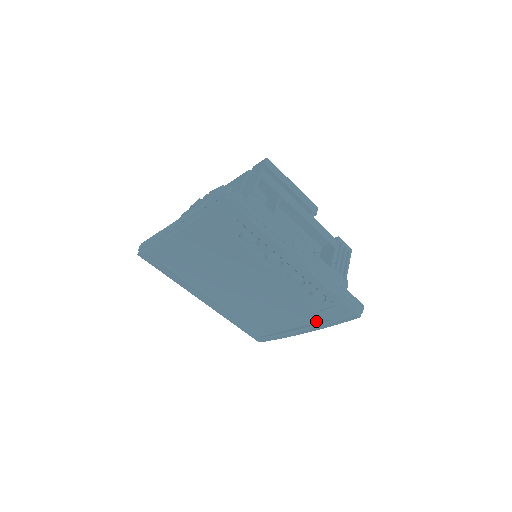
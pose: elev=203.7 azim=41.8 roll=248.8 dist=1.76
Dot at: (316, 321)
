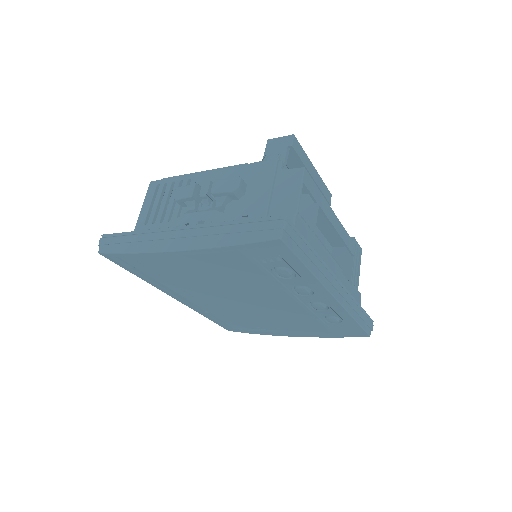
Dot at: (314, 331)
